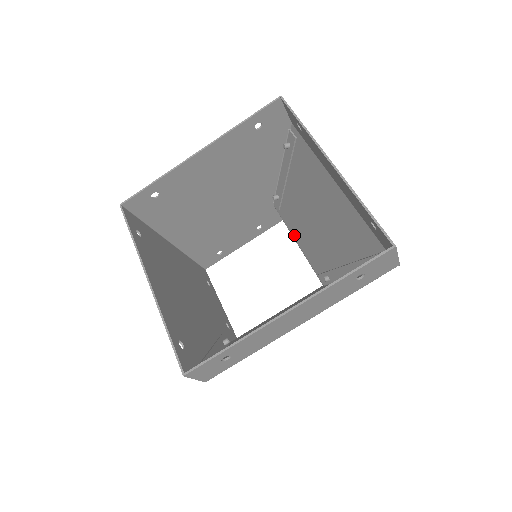
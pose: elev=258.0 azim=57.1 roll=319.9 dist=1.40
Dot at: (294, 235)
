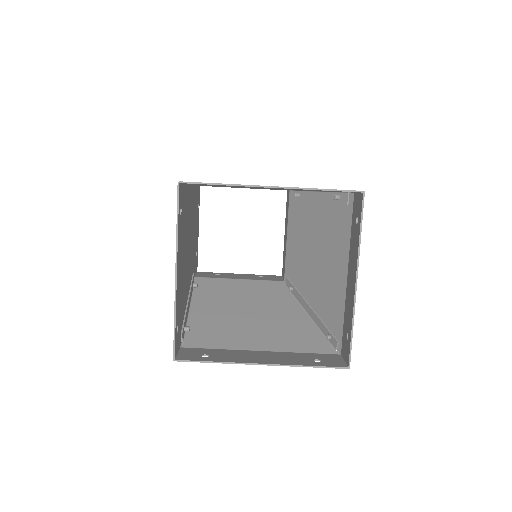
Dot at: (289, 230)
